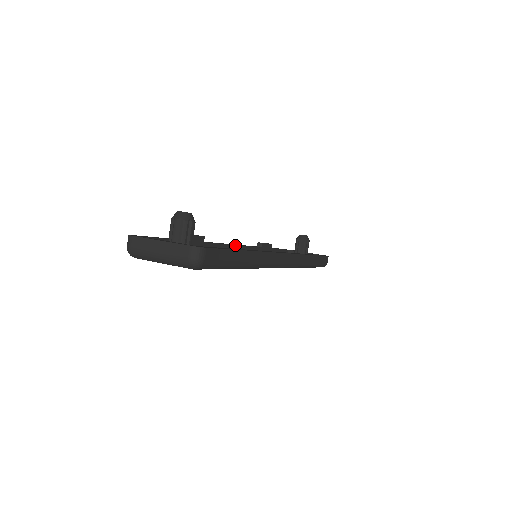
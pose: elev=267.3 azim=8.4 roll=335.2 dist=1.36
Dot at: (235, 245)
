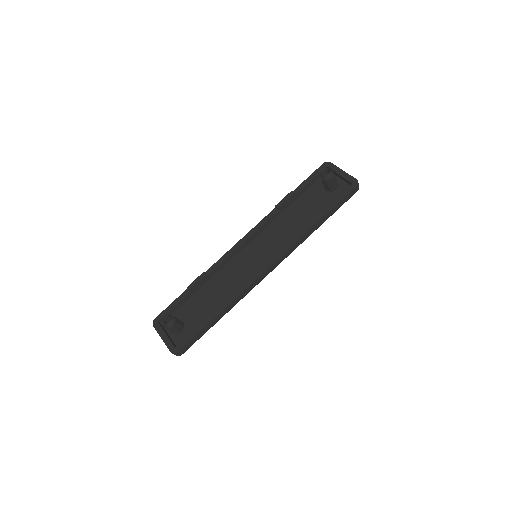
Dot at: (242, 244)
